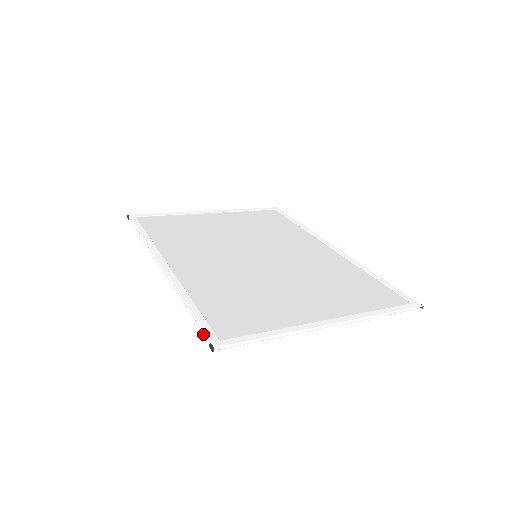
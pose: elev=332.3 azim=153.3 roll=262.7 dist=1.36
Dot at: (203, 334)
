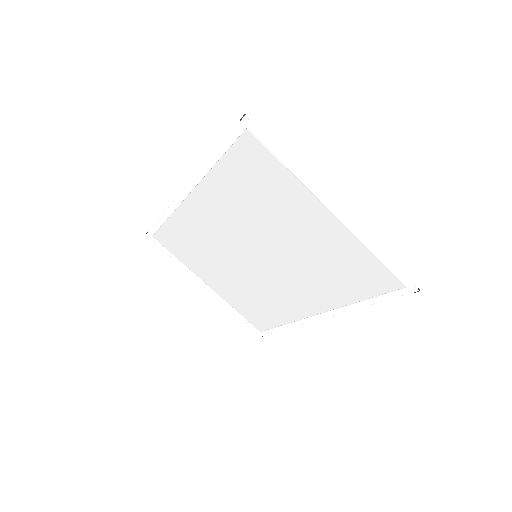
Dot at: (233, 130)
